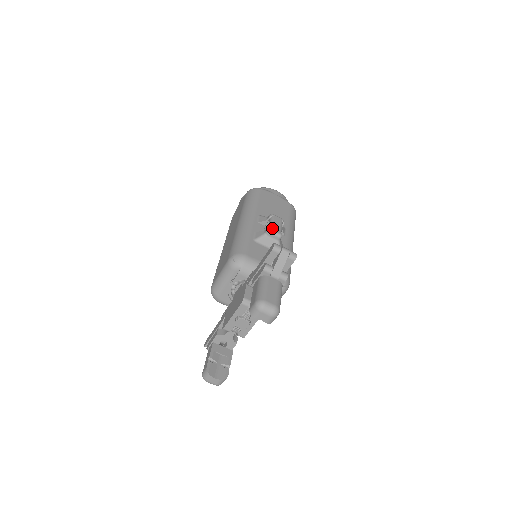
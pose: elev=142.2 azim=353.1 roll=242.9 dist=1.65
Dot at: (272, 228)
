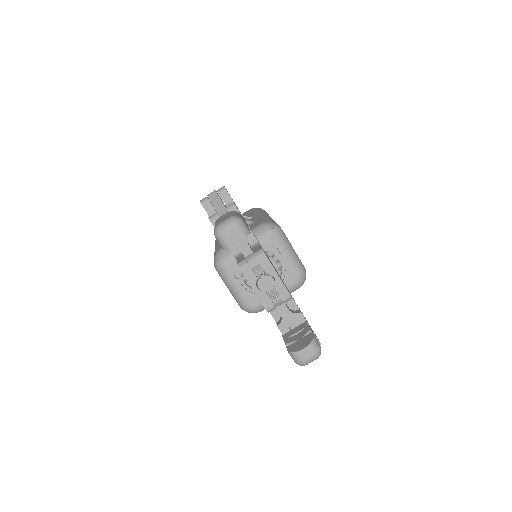
Dot at: occluded
